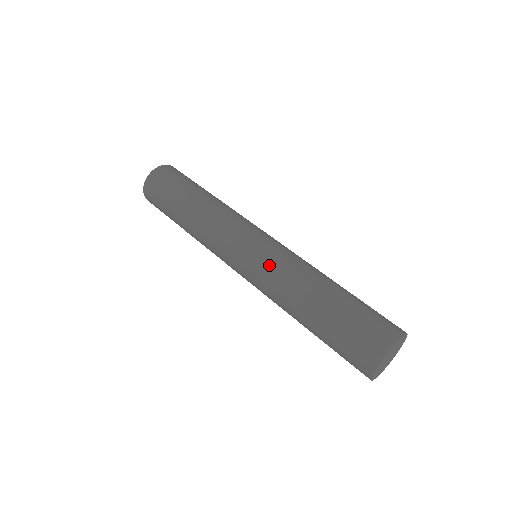
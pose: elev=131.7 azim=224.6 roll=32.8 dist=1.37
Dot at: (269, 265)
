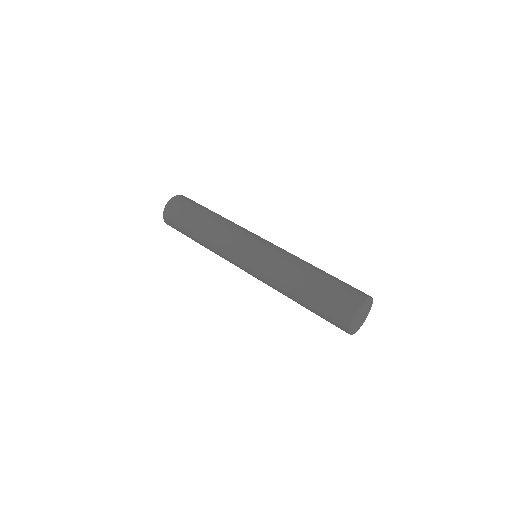
Dot at: (264, 264)
